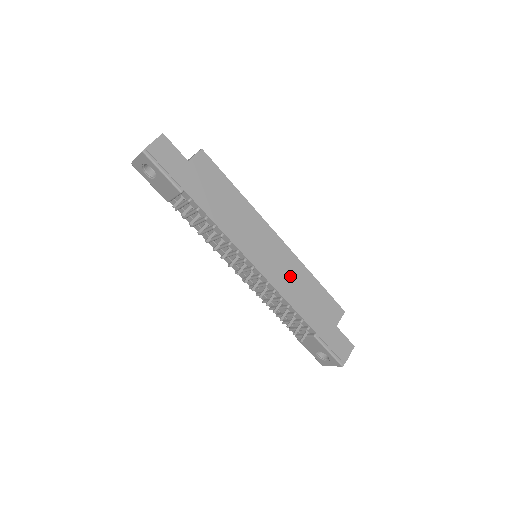
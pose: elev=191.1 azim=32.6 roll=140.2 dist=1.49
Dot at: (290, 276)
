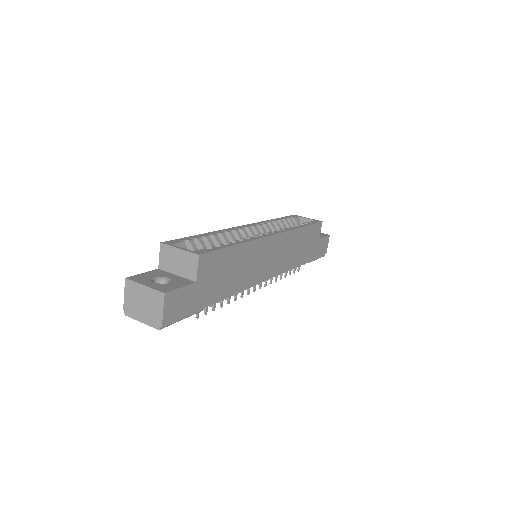
Dot at: (289, 251)
